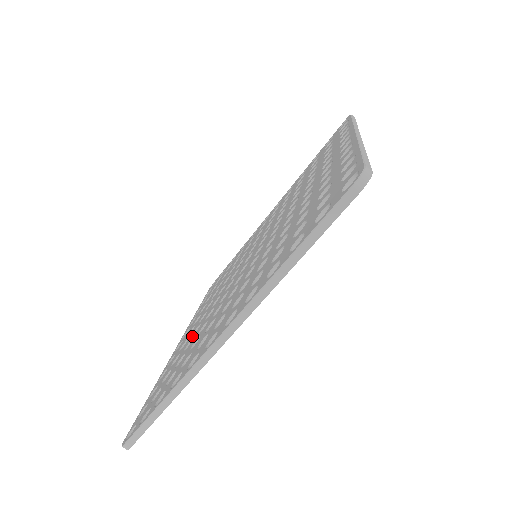
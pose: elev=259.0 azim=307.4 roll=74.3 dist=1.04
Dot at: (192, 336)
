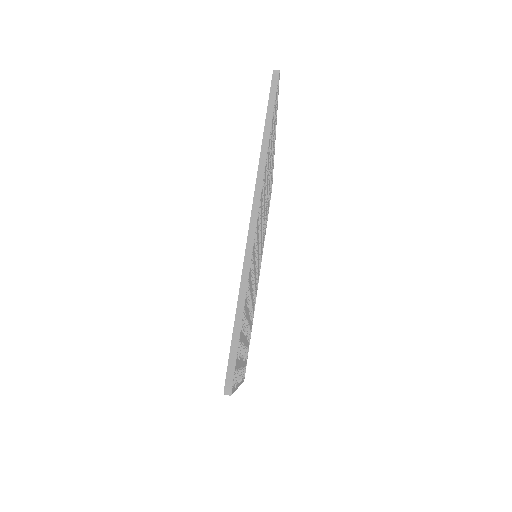
Dot at: occluded
